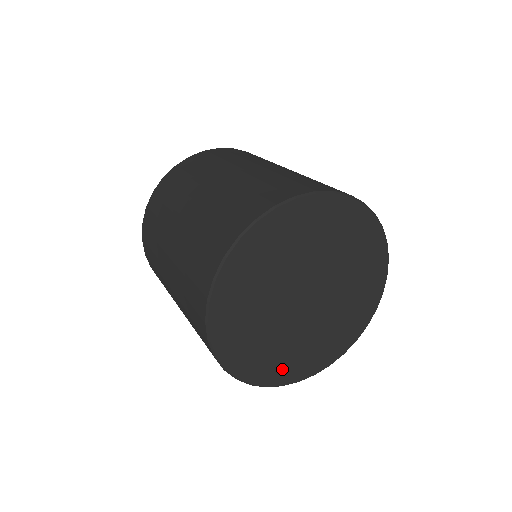
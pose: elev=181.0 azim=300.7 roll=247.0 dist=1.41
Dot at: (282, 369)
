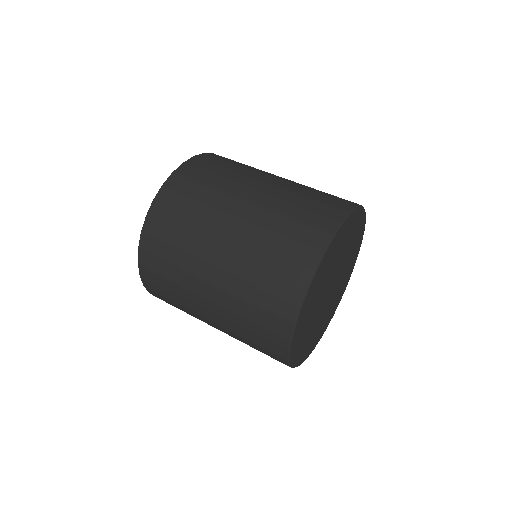
Dot at: (307, 349)
